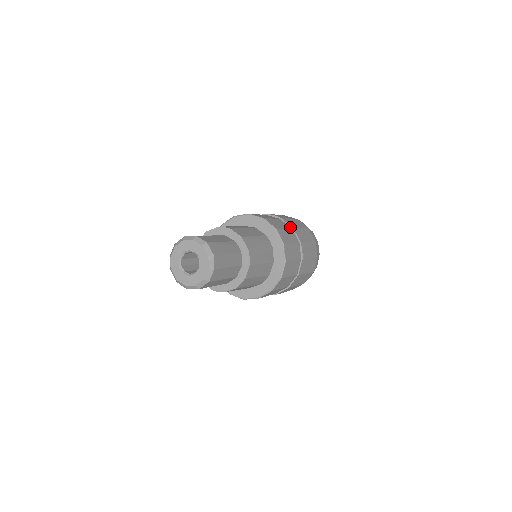
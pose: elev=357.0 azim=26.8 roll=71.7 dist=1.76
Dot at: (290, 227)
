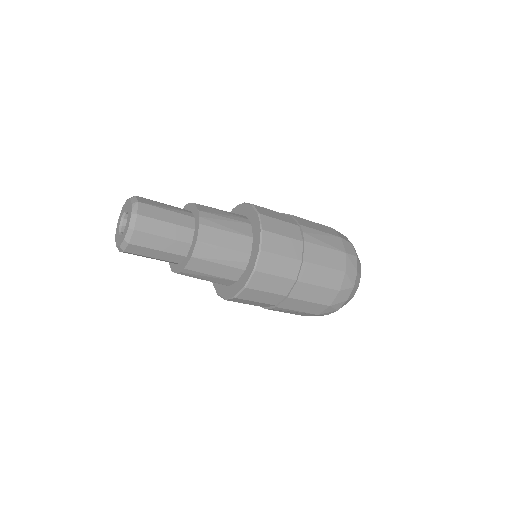
Dot at: occluded
